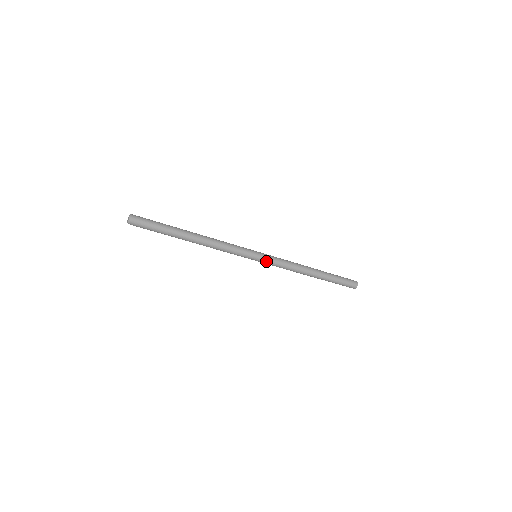
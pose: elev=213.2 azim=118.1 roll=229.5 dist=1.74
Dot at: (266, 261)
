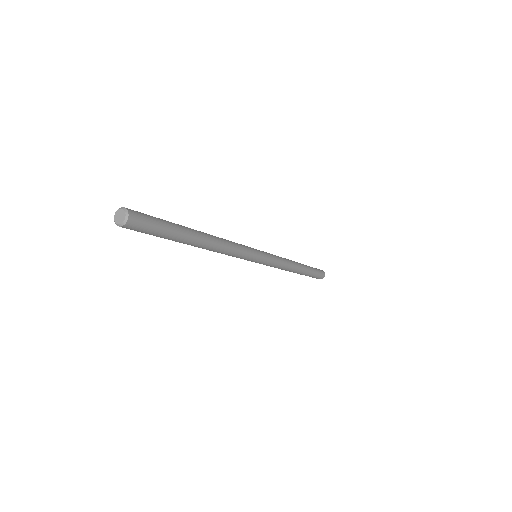
Dot at: (261, 263)
